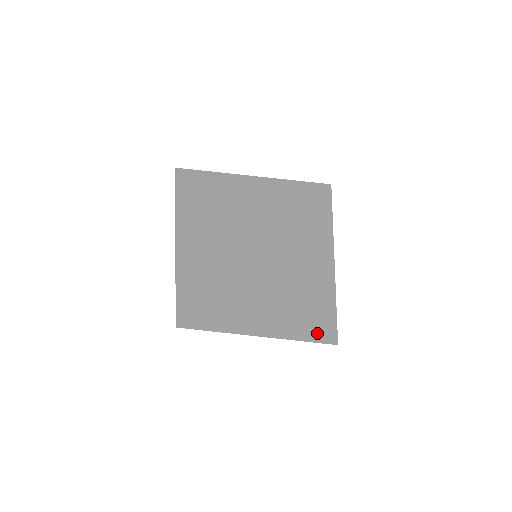
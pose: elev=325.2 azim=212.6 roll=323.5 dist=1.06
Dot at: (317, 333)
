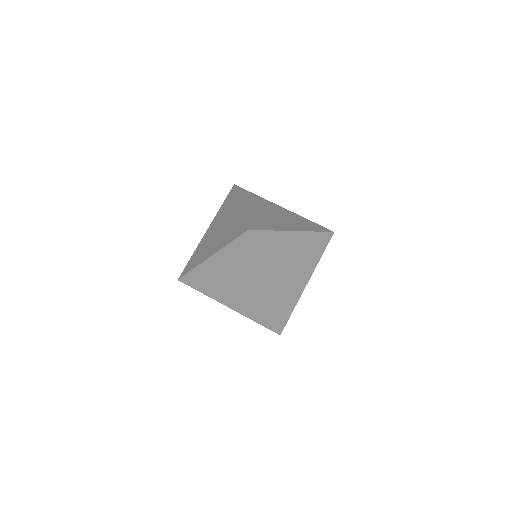
Dot at: (262, 320)
